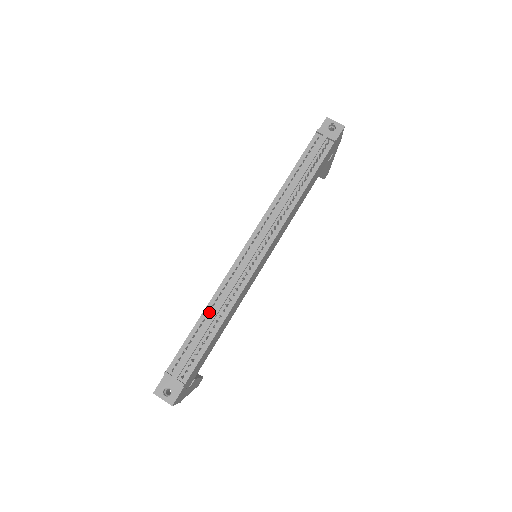
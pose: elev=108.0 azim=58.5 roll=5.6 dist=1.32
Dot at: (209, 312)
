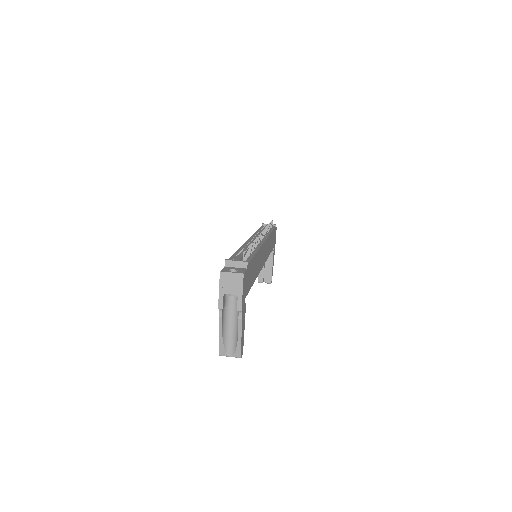
Dot at: (242, 250)
